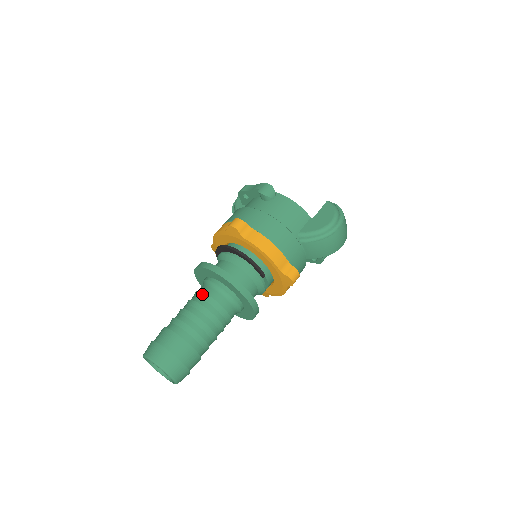
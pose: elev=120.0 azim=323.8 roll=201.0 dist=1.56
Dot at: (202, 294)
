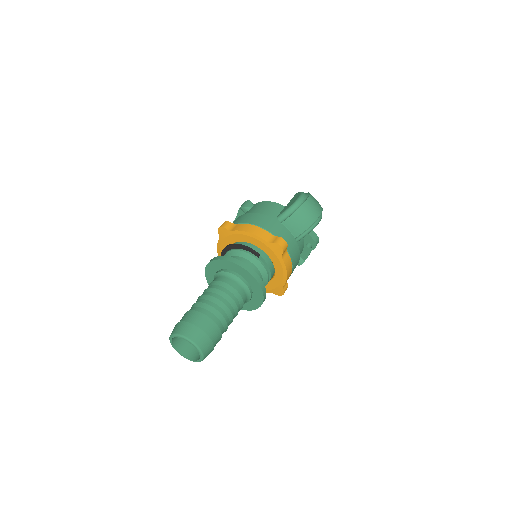
Dot at: (210, 283)
